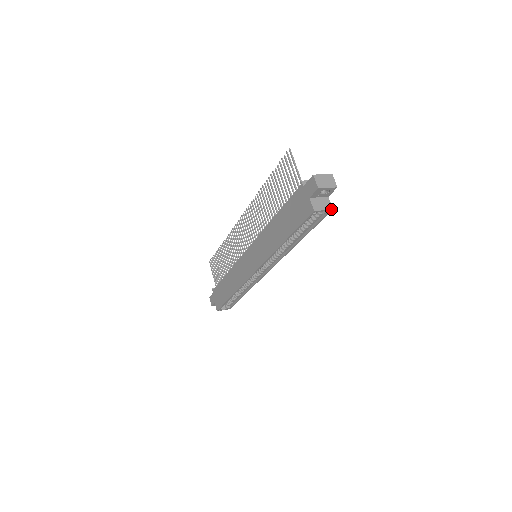
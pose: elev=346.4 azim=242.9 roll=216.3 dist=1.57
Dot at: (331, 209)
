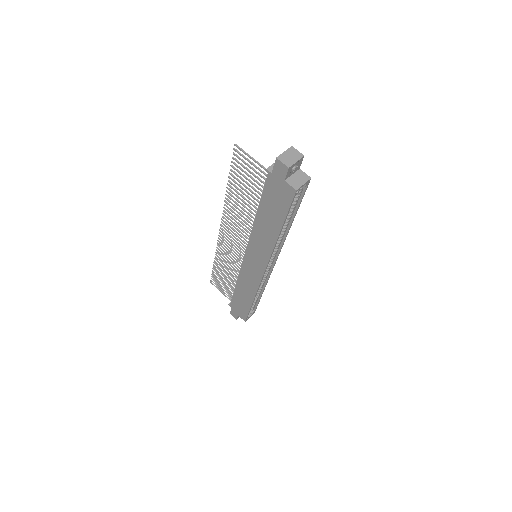
Dot at: (309, 179)
